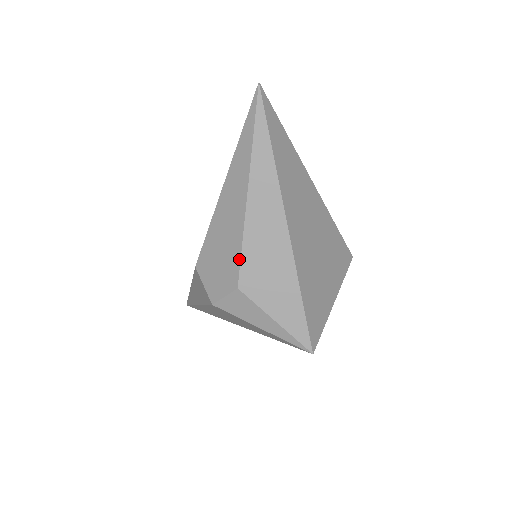
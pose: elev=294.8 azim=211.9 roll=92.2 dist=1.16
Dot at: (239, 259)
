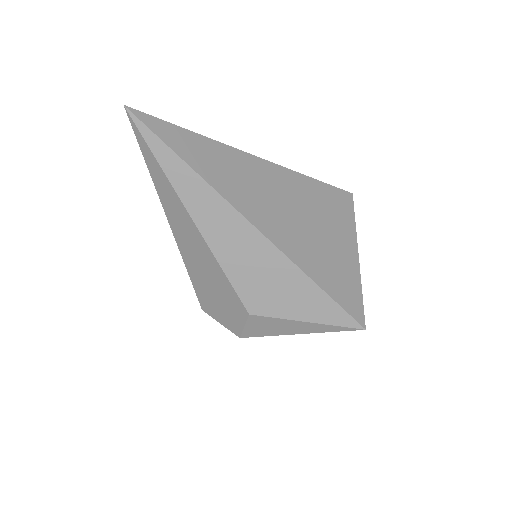
Dot at: (231, 287)
